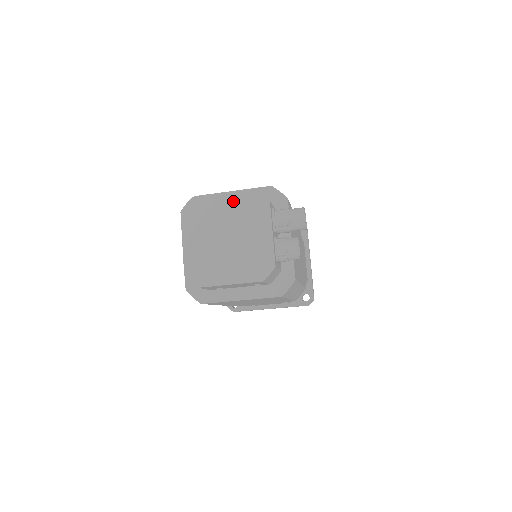
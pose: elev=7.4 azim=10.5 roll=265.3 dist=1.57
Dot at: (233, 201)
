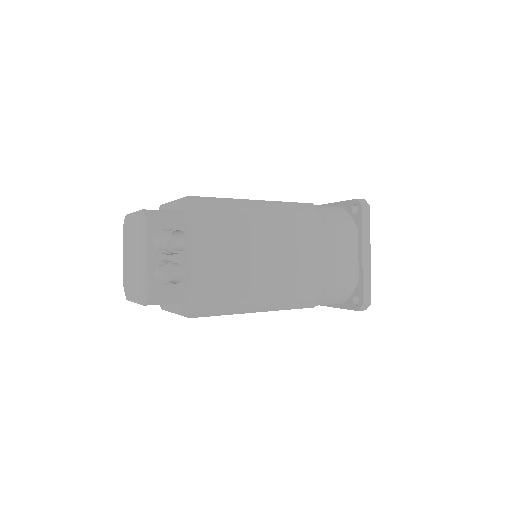
Dot at: (136, 221)
